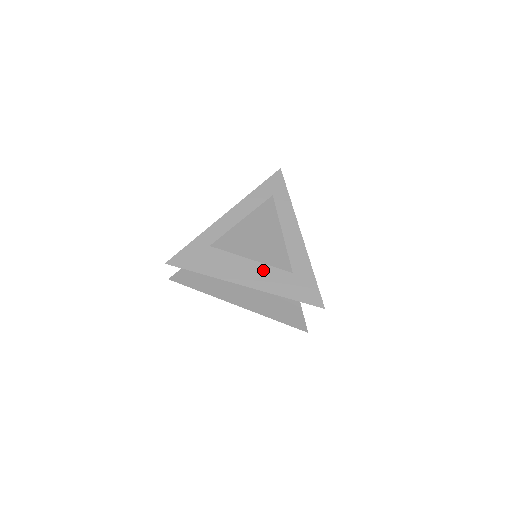
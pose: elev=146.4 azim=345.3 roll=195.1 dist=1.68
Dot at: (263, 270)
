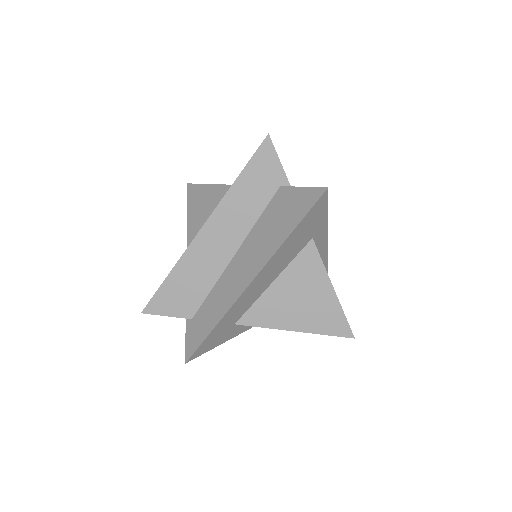
Dot at: occluded
